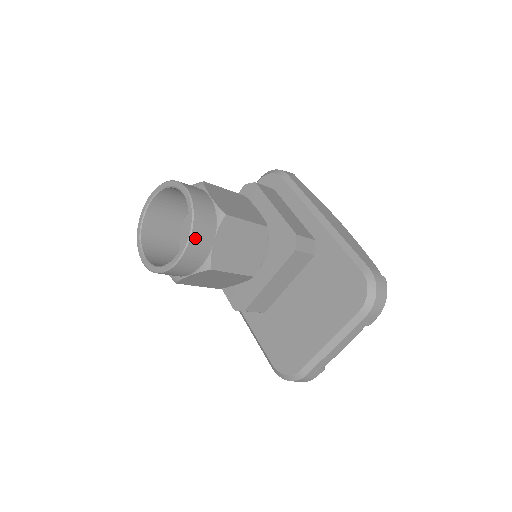
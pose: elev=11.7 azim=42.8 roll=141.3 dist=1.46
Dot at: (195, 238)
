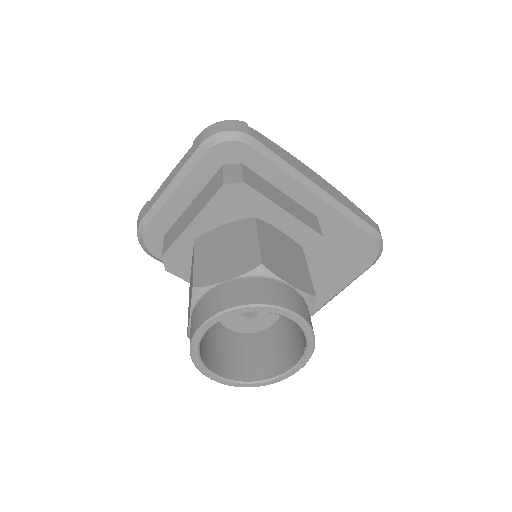
Dot at: occluded
